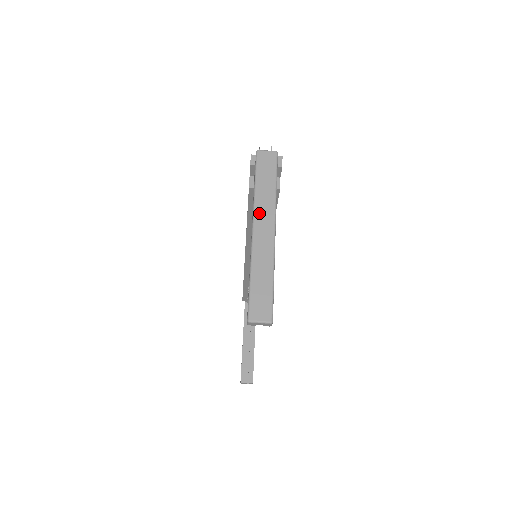
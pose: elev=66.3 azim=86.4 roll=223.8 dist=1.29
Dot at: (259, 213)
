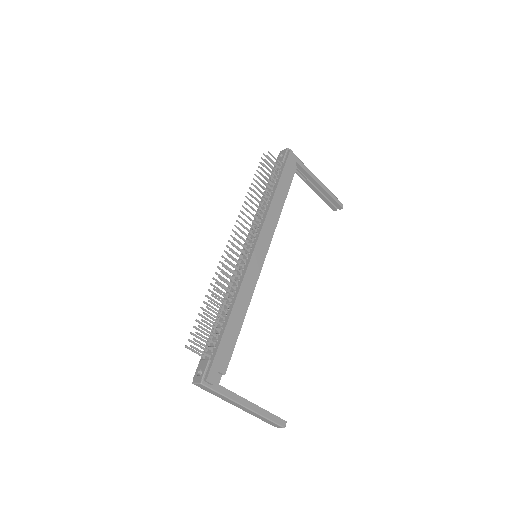
Dot at: (231, 403)
